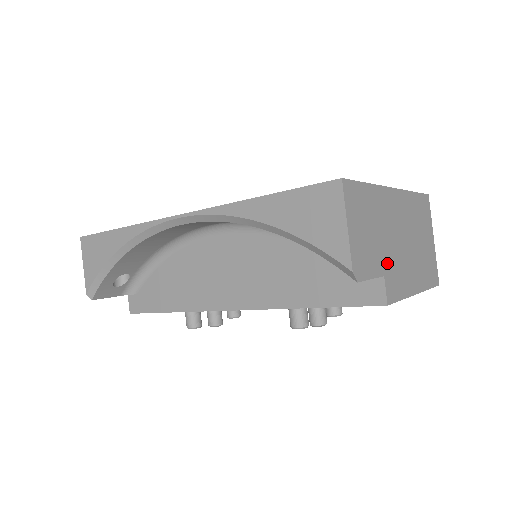
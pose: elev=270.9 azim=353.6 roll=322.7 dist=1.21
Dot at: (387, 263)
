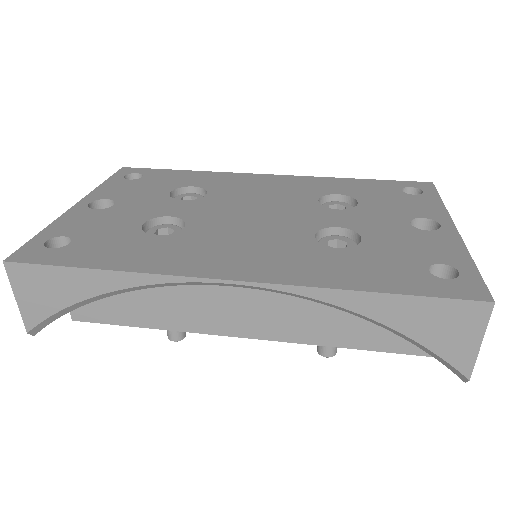
Dot at: occluded
